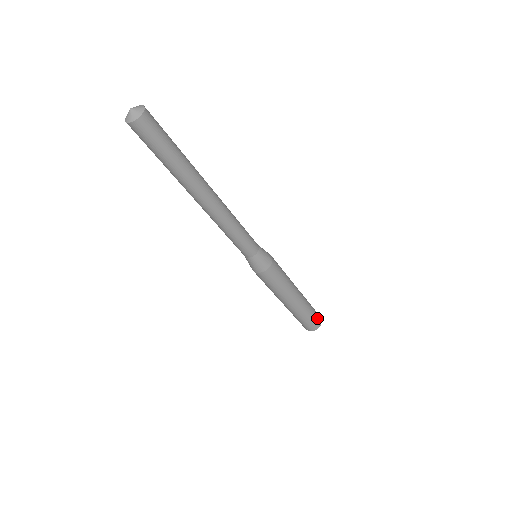
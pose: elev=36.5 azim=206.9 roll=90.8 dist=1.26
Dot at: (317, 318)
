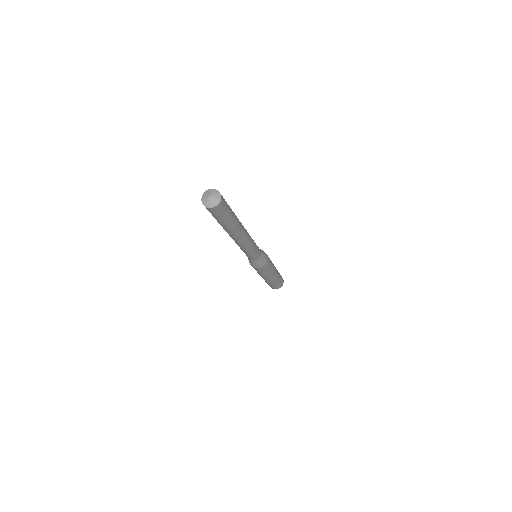
Dot at: (278, 286)
